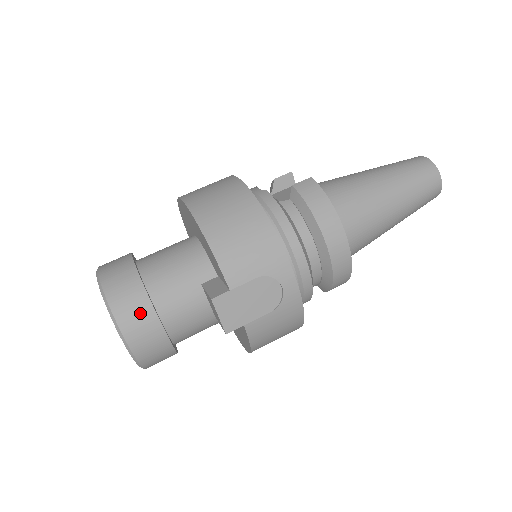
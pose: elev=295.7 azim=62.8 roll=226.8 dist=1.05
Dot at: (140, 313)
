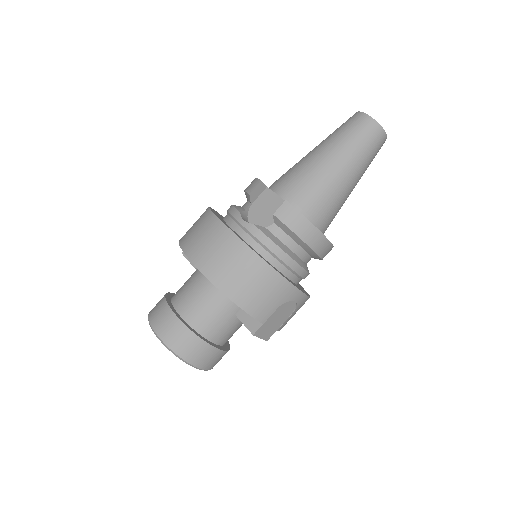
Dot at: (204, 353)
